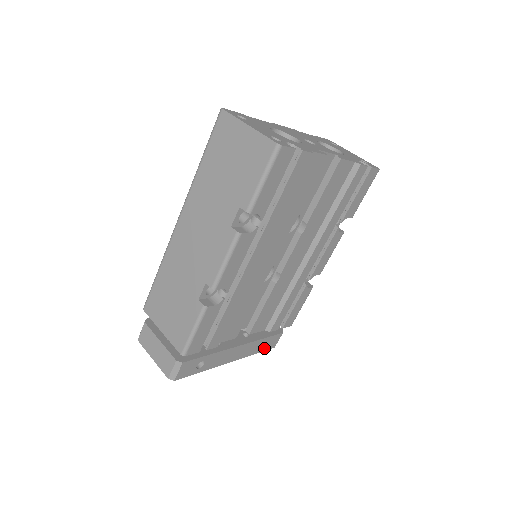
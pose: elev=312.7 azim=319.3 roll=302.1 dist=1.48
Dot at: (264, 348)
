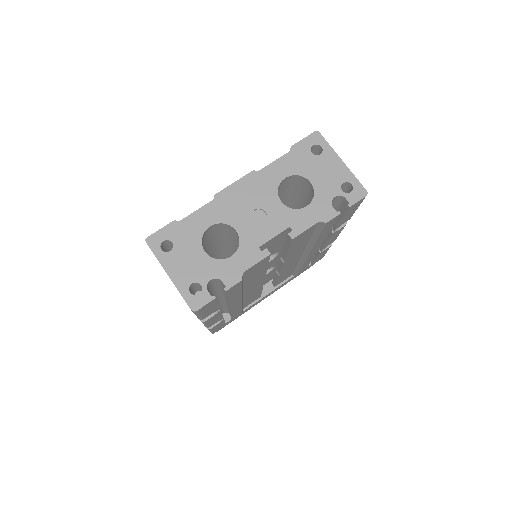
Dot at: occluded
